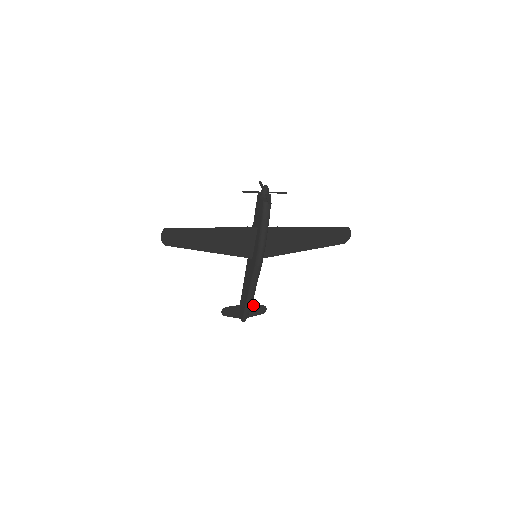
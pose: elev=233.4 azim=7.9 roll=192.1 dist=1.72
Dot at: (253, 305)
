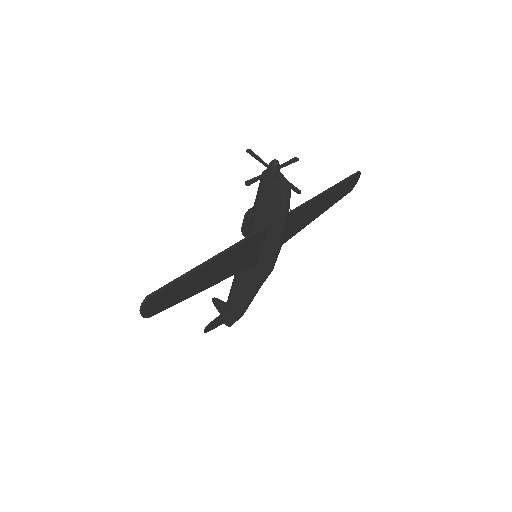
Dot at: occluded
